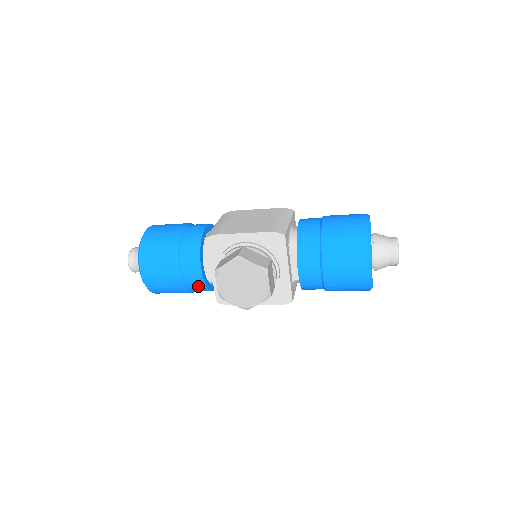
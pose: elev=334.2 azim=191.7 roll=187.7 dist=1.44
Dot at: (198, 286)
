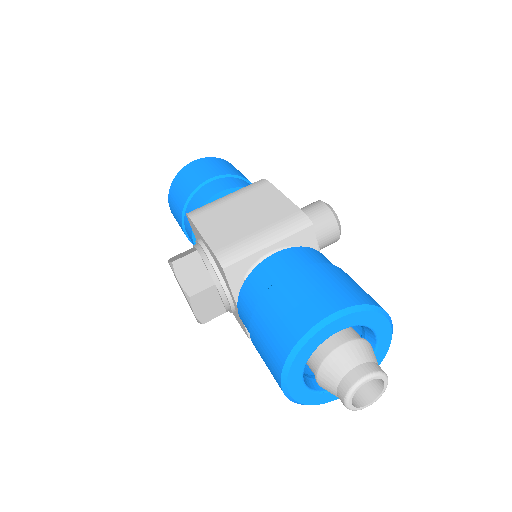
Dot at: occluded
